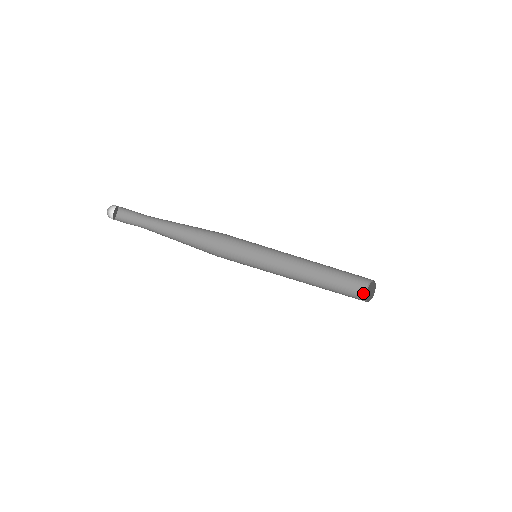
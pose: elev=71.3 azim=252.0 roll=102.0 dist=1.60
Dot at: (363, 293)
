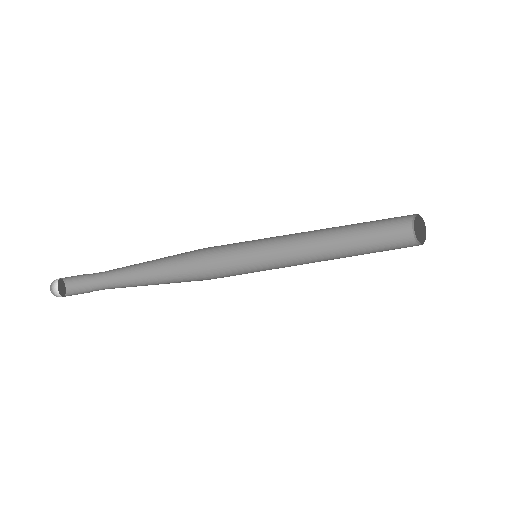
Dot at: (416, 245)
